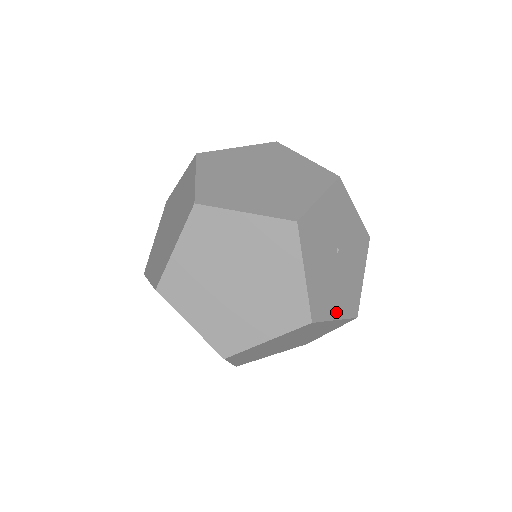
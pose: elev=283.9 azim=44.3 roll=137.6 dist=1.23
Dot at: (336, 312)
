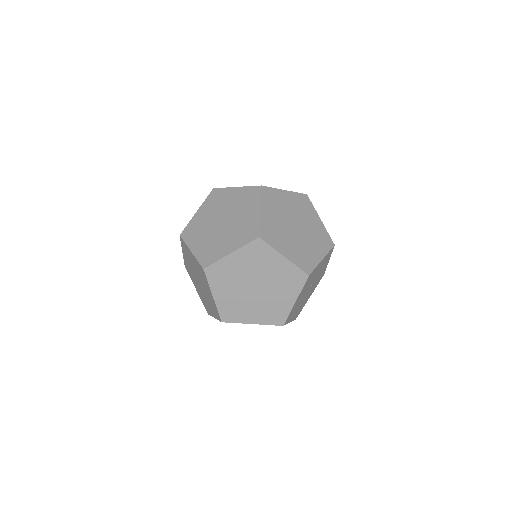
Dot at: (292, 318)
